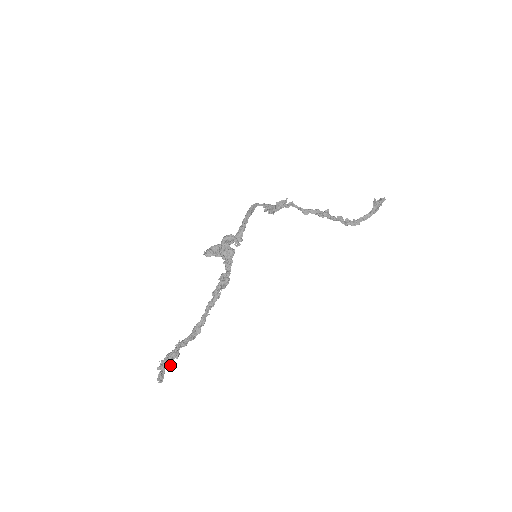
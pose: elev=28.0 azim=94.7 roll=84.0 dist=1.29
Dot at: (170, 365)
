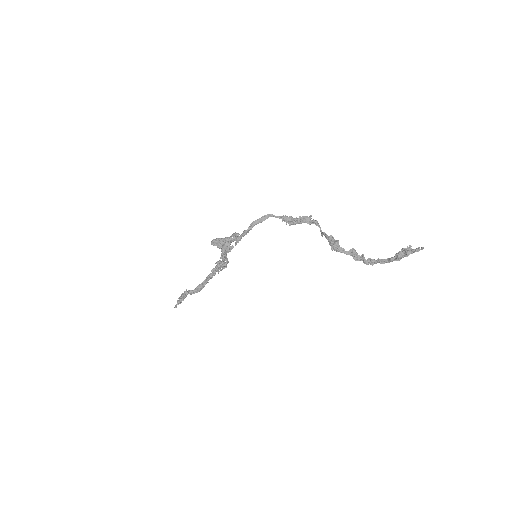
Dot at: (178, 301)
